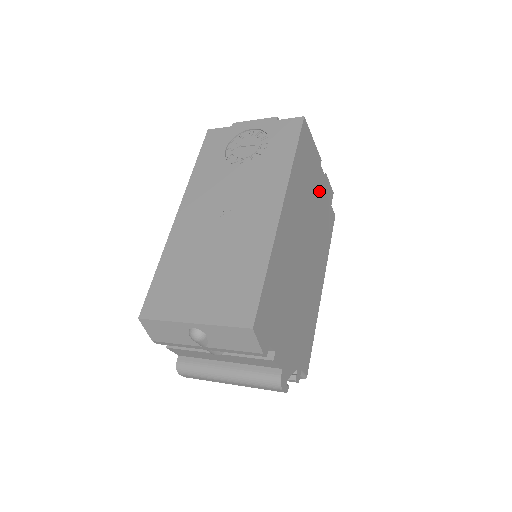
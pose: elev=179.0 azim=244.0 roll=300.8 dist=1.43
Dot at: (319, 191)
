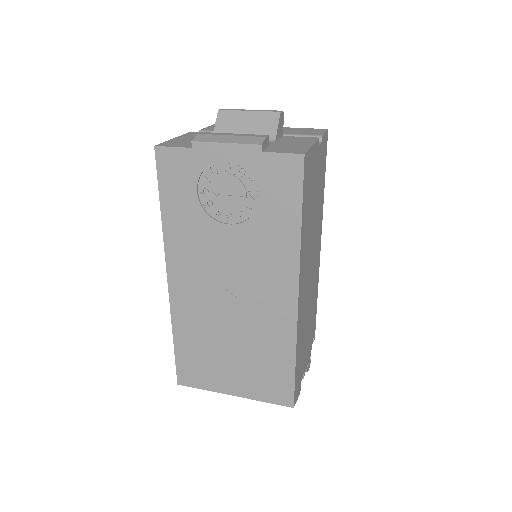
Dot at: (318, 175)
